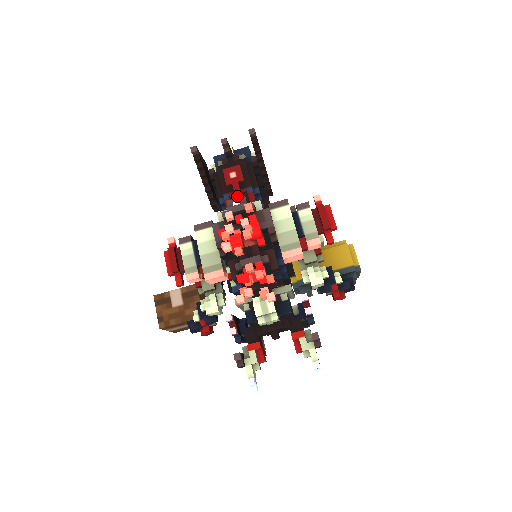
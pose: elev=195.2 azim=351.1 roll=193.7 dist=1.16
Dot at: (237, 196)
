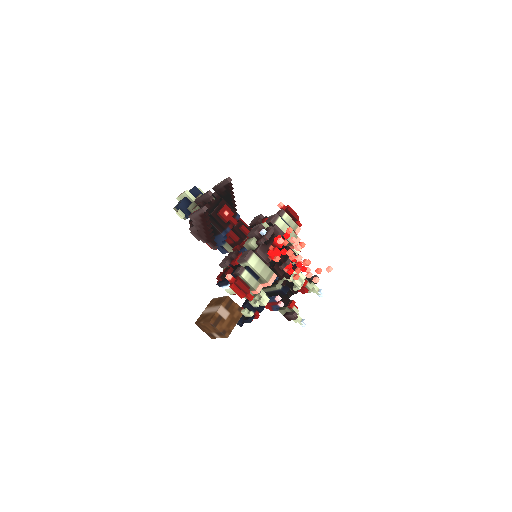
Dot at: (238, 226)
